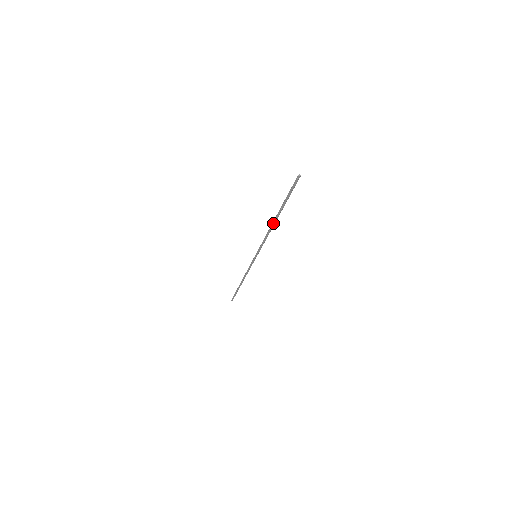
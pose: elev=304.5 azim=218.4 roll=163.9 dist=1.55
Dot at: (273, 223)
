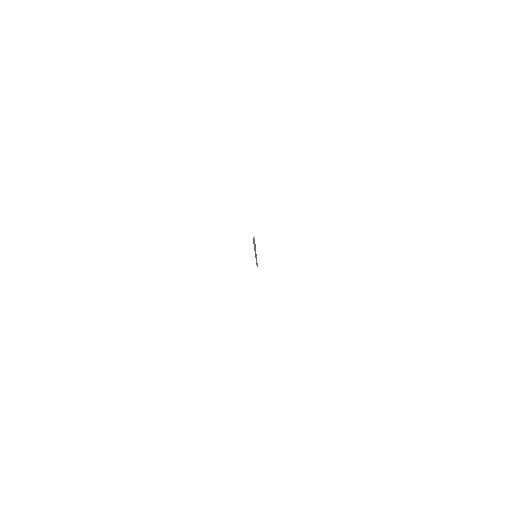
Dot at: occluded
